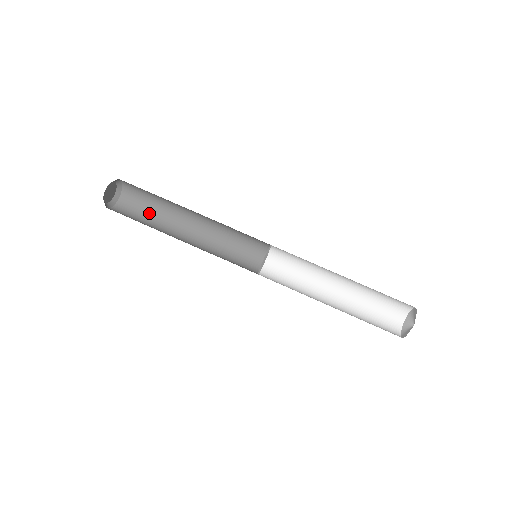
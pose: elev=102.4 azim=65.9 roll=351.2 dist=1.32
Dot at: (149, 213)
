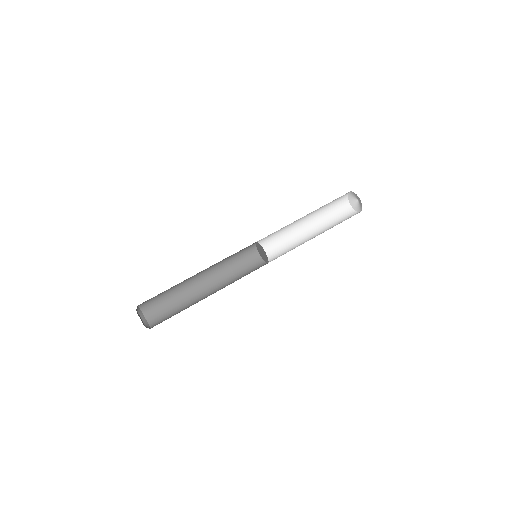
Dot at: (177, 313)
